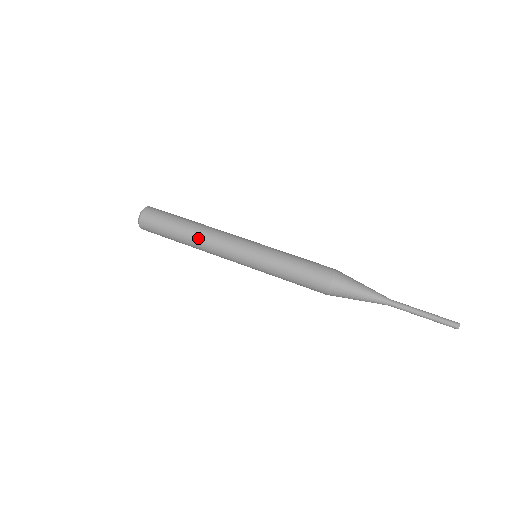
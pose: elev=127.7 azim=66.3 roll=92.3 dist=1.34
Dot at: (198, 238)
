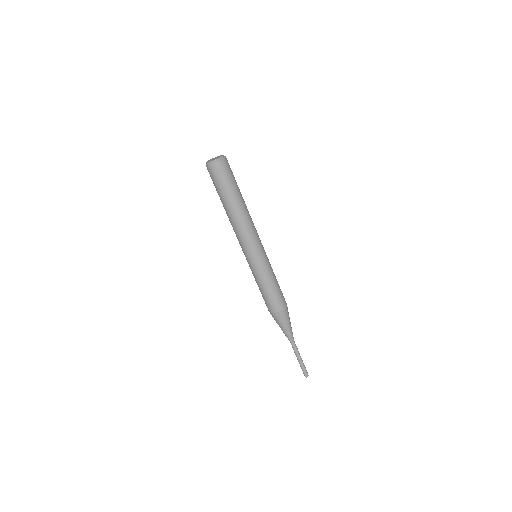
Dot at: (235, 218)
